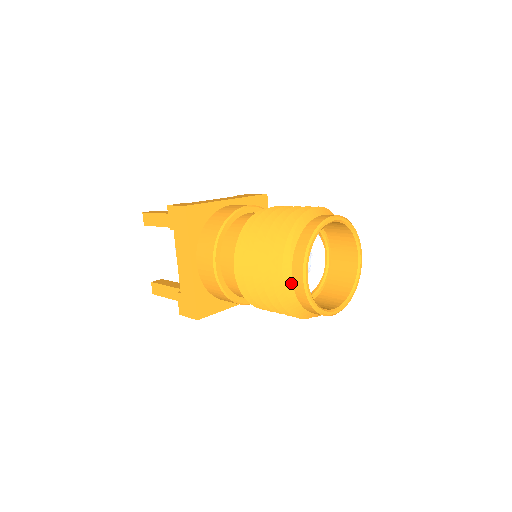
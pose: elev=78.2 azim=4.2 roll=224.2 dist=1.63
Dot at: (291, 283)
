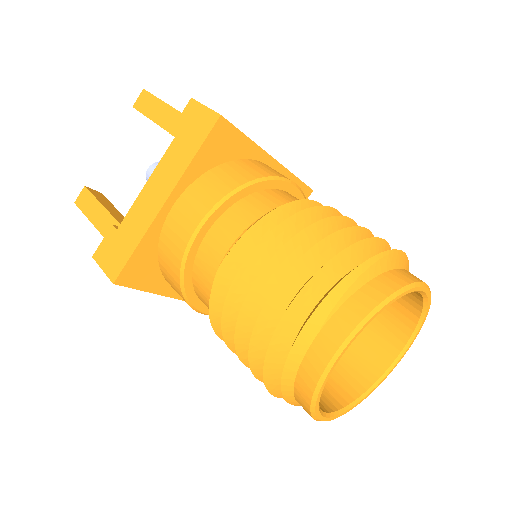
Dot at: (310, 340)
